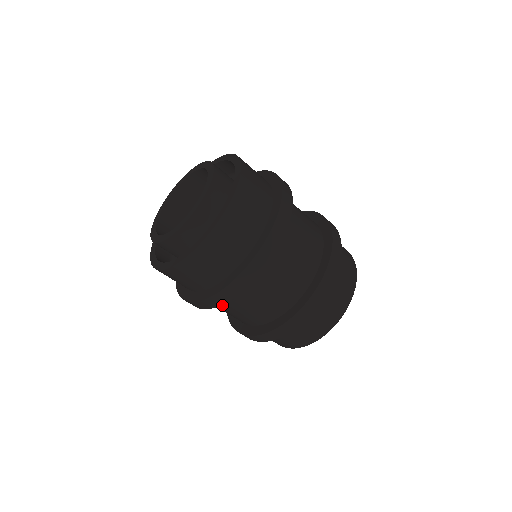
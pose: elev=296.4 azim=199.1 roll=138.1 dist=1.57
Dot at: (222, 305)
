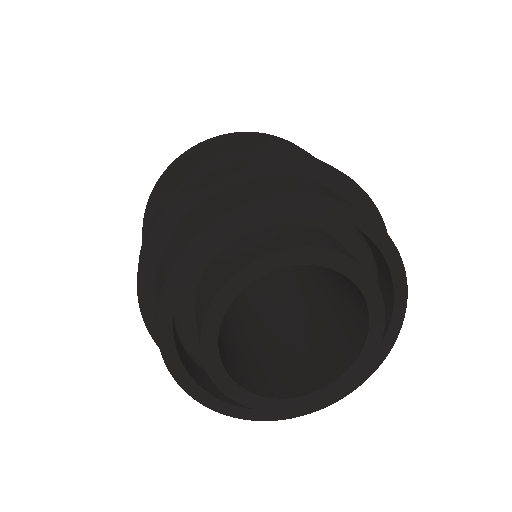
Dot at: occluded
